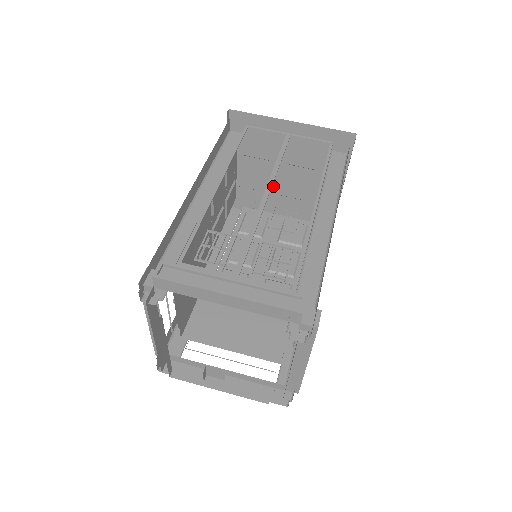
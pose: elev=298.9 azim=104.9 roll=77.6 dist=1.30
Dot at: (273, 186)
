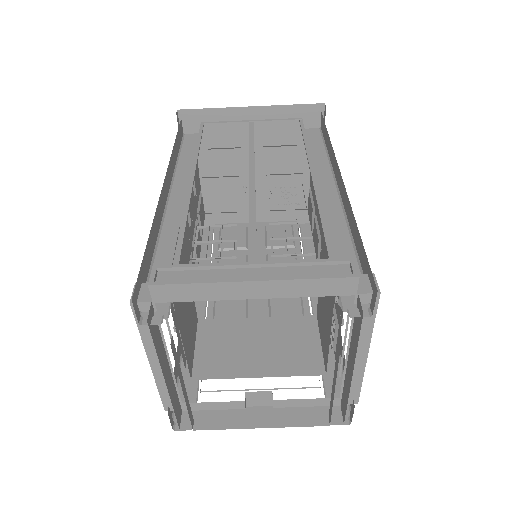
Dot at: (243, 191)
